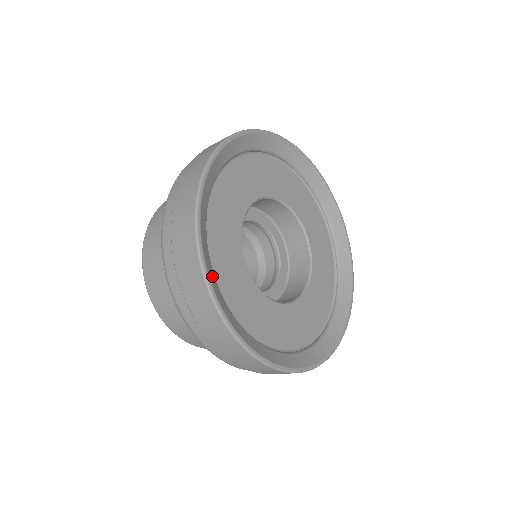
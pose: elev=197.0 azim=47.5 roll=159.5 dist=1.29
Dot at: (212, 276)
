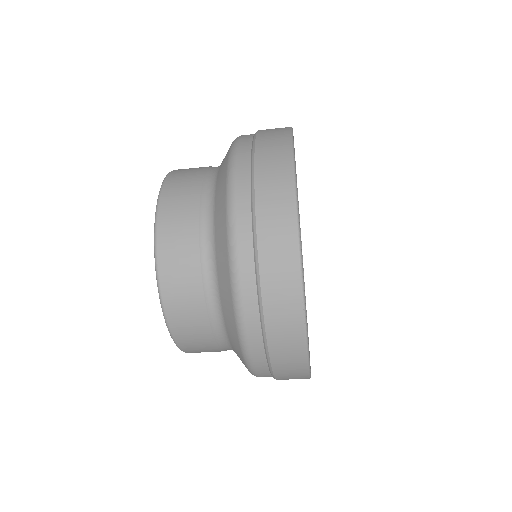
Dot at: occluded
